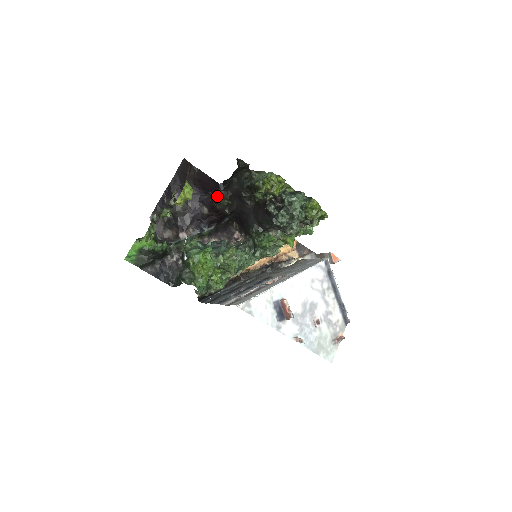
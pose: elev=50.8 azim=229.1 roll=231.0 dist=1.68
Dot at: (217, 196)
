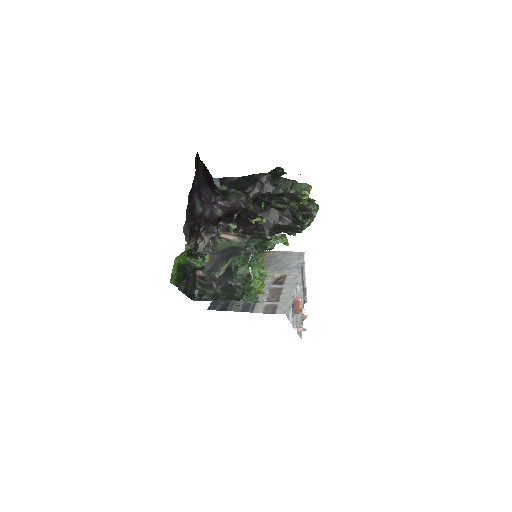
Dot at: (245, 201)
